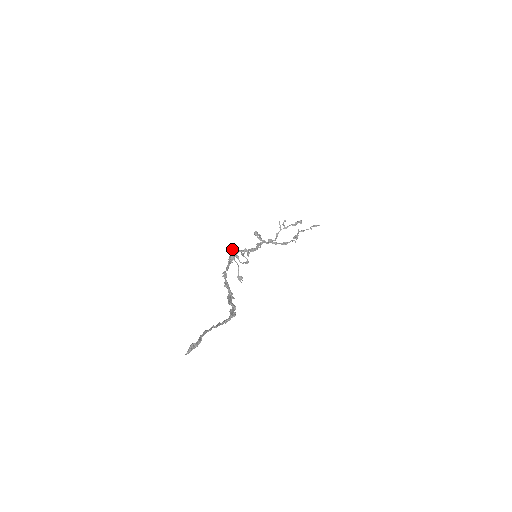
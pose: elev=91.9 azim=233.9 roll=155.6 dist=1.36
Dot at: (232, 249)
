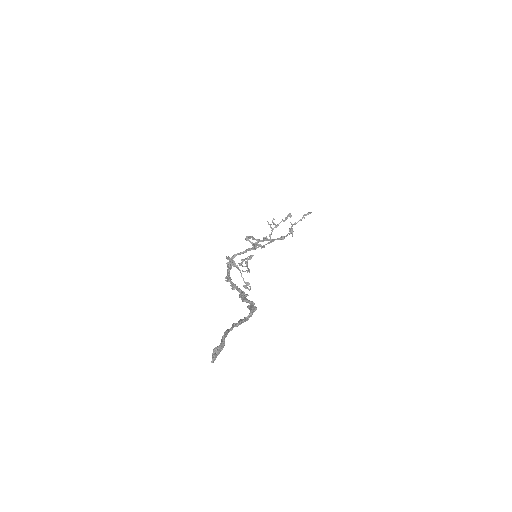
Dot at: occluded
